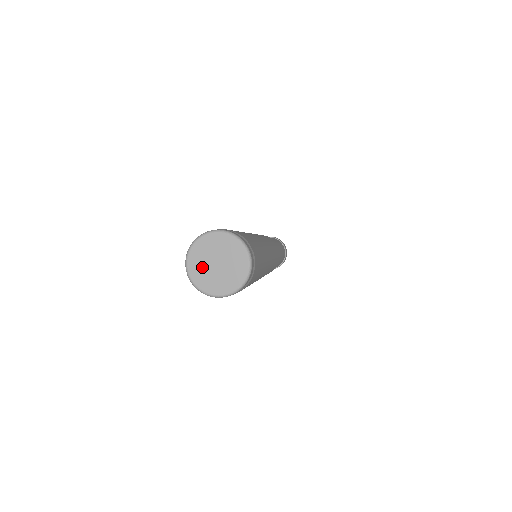
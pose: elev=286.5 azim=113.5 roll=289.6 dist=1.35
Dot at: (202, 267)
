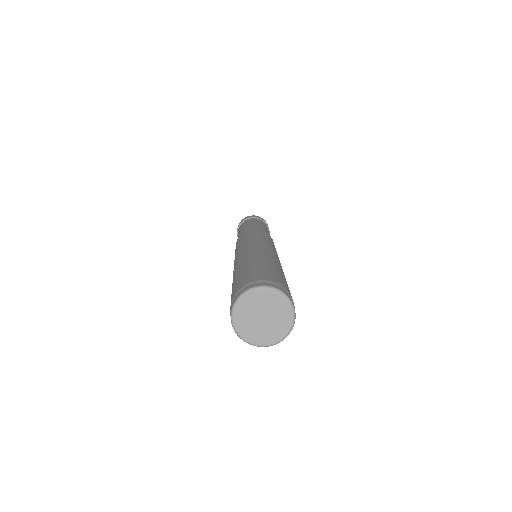
Dot at: (253, 329)
